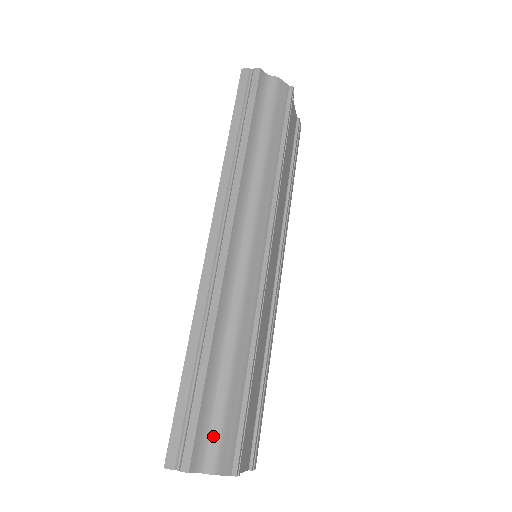
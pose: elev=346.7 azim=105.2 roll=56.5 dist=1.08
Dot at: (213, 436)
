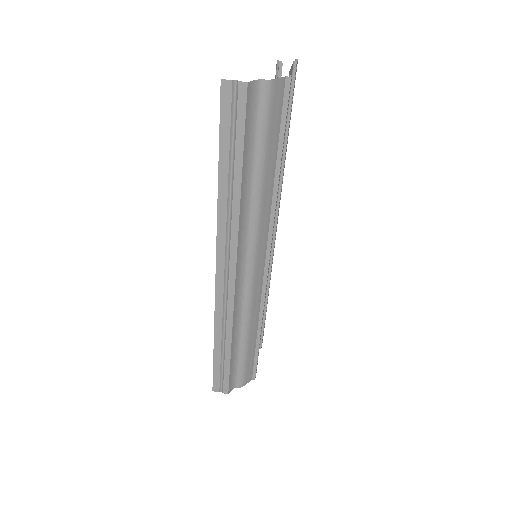
Dot at: (239, 374)
